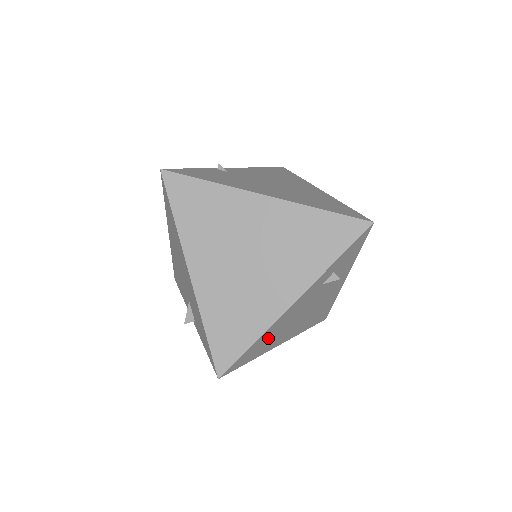
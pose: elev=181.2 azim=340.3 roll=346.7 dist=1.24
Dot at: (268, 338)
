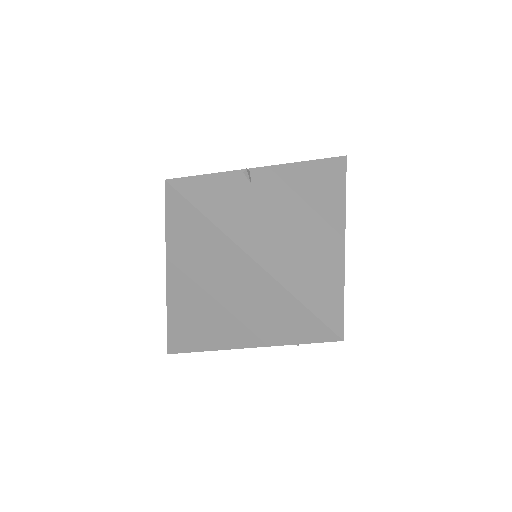
Dot at: occluded
